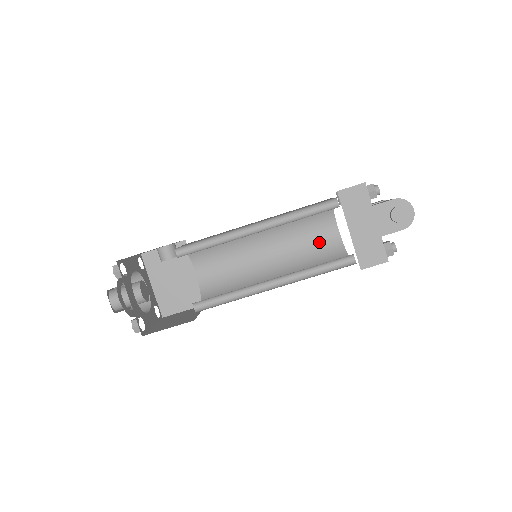
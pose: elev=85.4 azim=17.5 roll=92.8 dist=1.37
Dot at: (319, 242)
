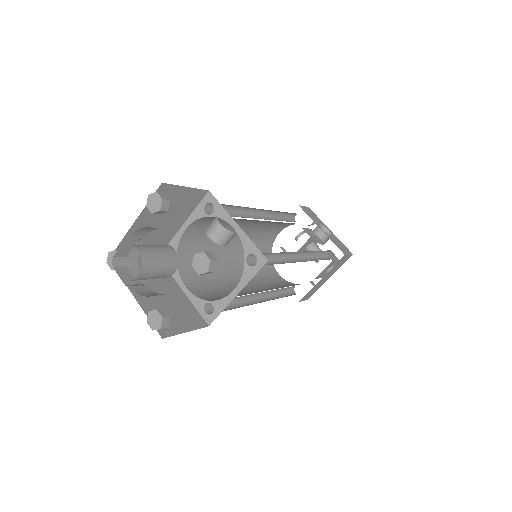
Dot at: (265, 238)
